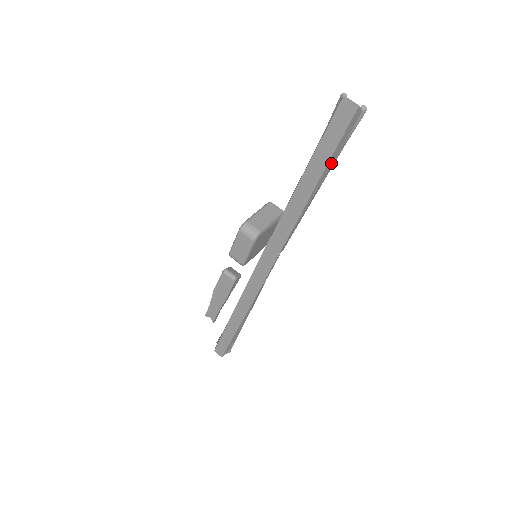
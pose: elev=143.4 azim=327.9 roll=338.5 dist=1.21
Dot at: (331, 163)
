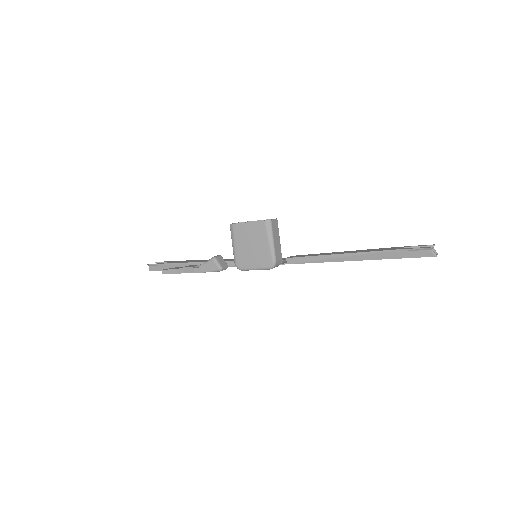
Dot at: occluded
